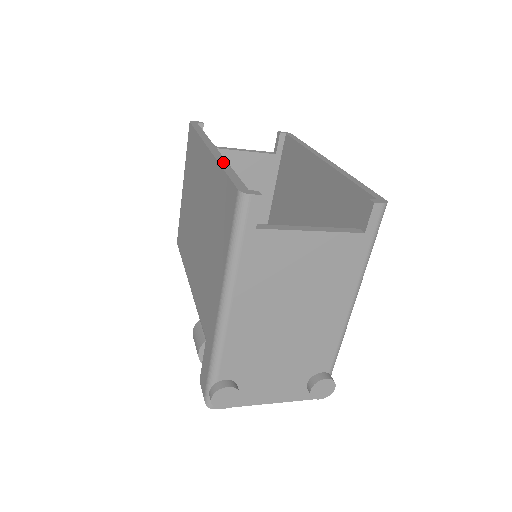
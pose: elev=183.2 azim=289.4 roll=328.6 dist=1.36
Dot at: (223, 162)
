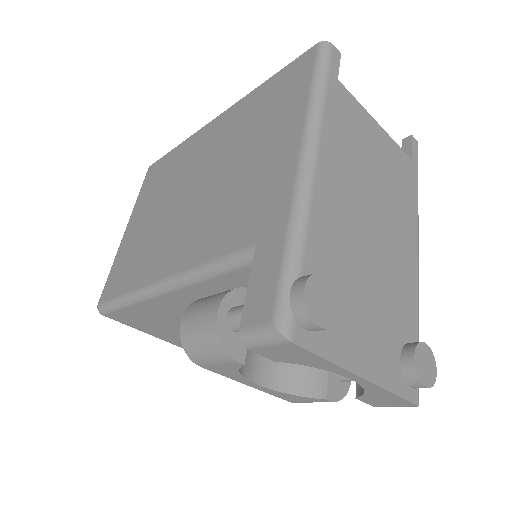
Dot at: occluded
